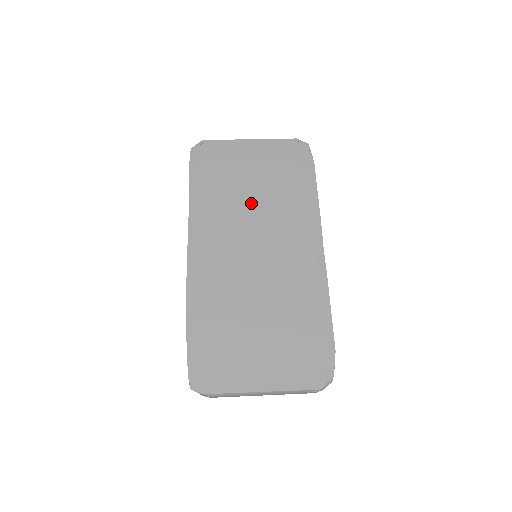
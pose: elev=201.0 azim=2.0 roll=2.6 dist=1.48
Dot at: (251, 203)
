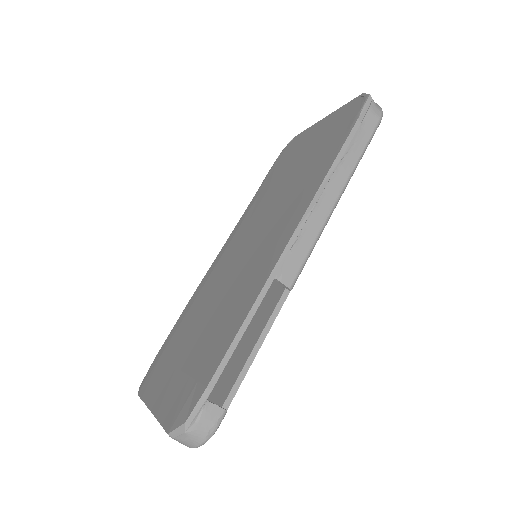
Dot at: (279, 192)
